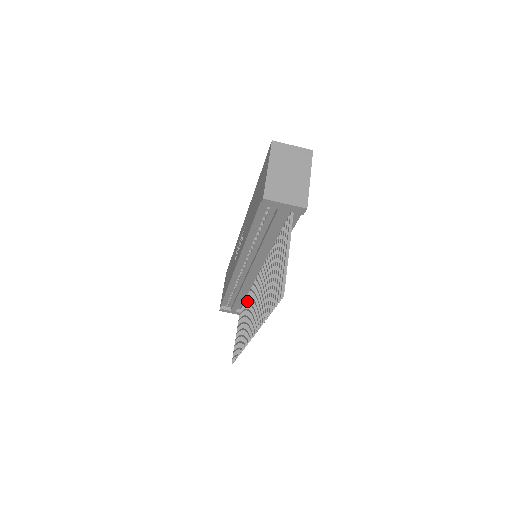
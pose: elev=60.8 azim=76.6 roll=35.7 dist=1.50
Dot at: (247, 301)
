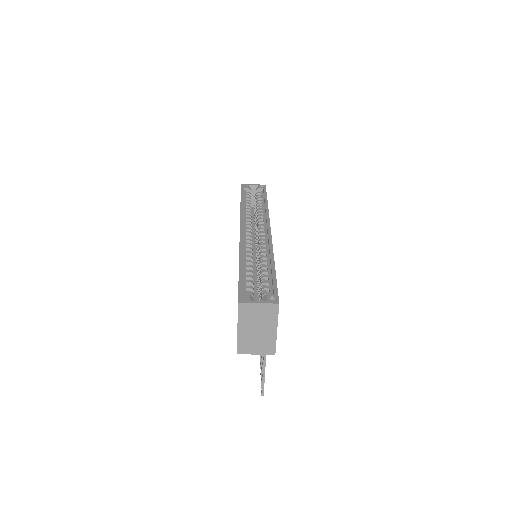
Dot at: occluded
